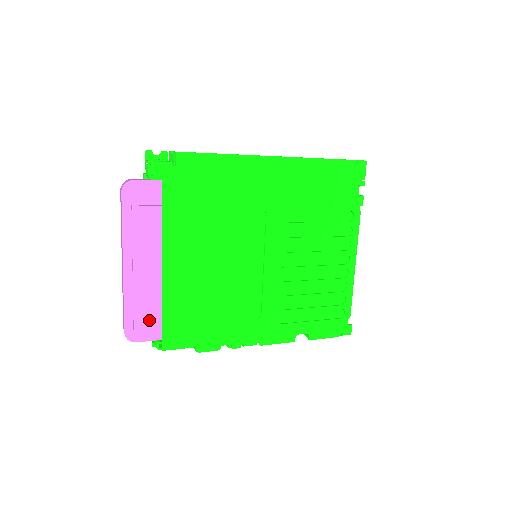
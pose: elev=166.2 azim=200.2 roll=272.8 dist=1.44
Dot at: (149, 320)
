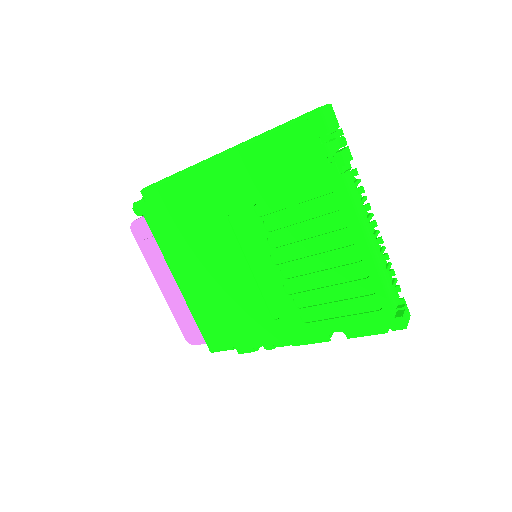
Dot at: (194, 328)
